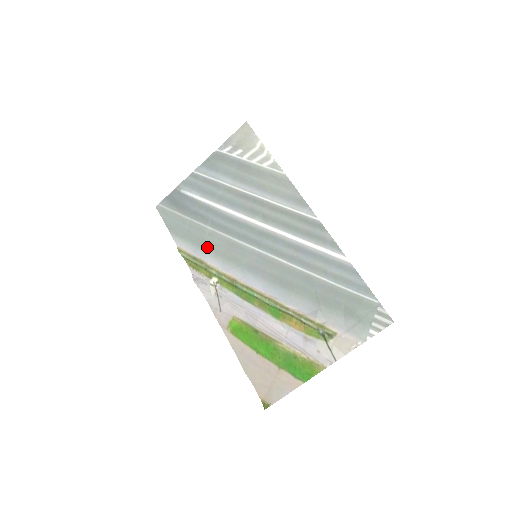
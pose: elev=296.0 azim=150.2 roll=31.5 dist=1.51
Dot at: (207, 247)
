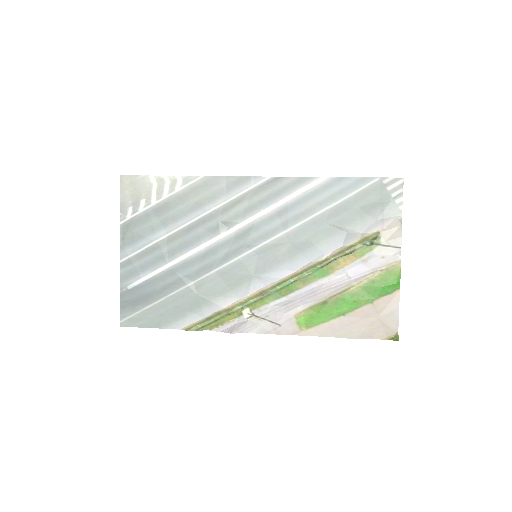
Dot at: (208, 299)
